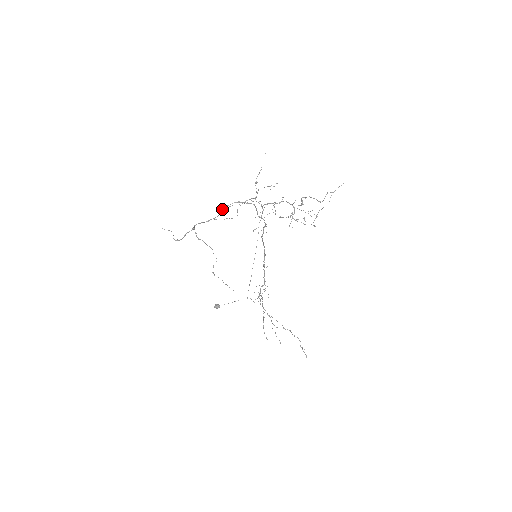
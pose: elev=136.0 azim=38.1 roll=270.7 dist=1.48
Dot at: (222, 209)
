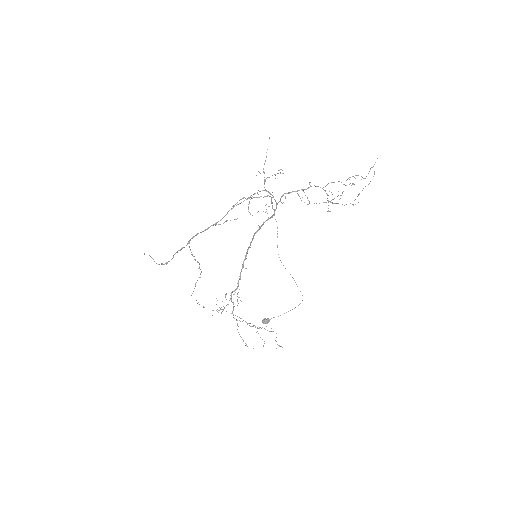
Dot at: (229, 210)
